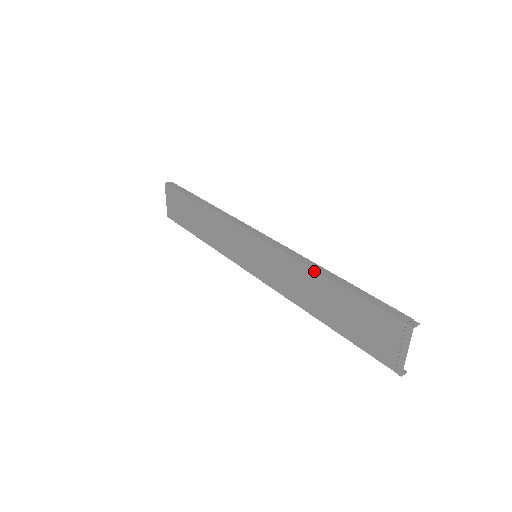
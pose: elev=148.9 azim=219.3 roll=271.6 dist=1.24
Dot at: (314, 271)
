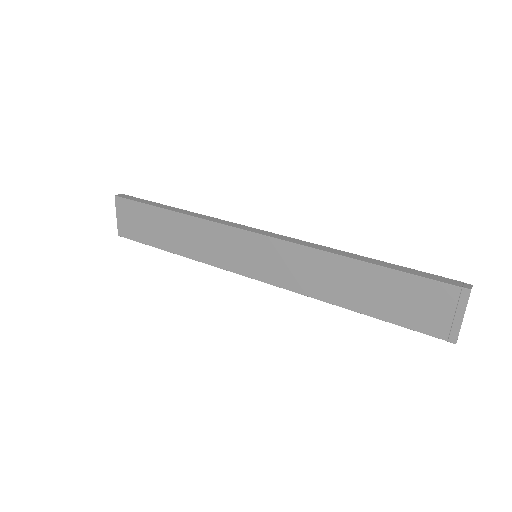
Dot at: (341, 256)
